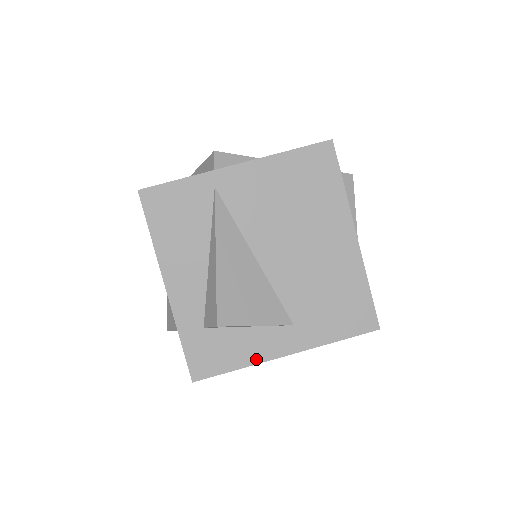
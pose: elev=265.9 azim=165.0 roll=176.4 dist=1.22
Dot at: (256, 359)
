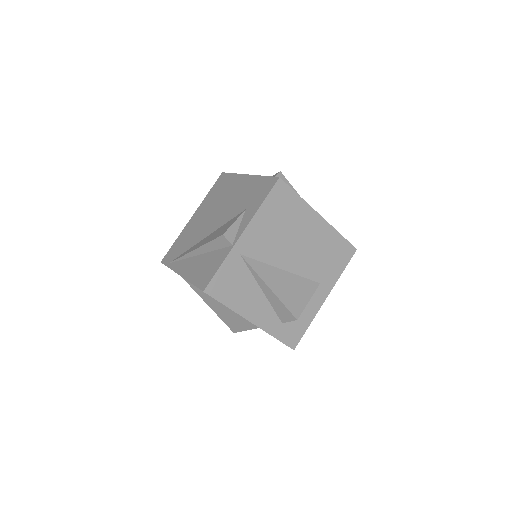
Dot at: (314, 314)
